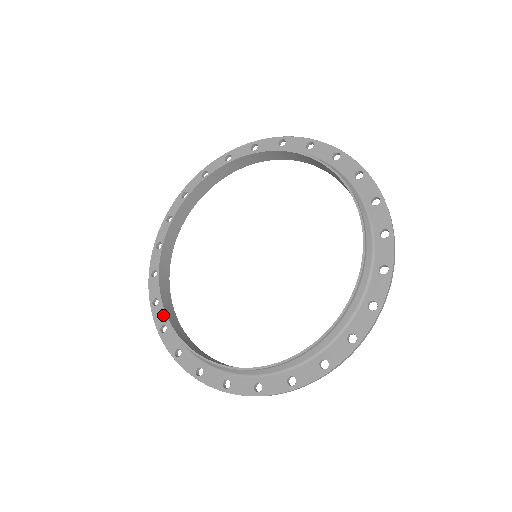
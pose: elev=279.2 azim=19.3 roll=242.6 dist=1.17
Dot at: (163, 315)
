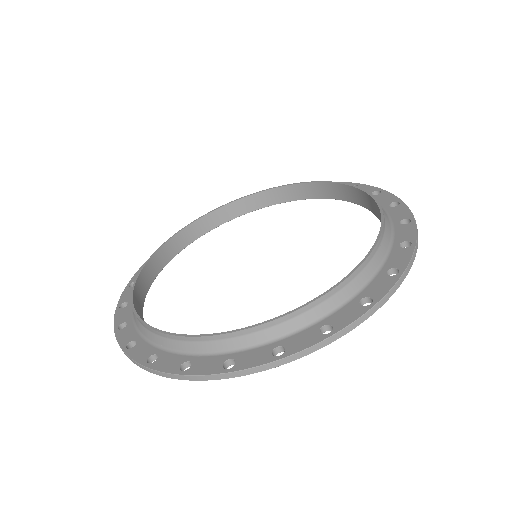
Dot at: (175, 358)
